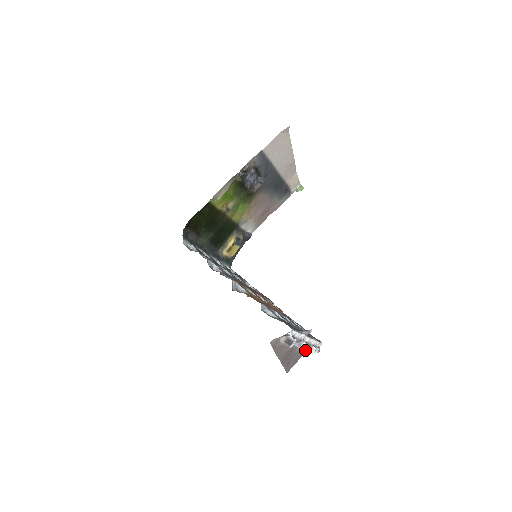
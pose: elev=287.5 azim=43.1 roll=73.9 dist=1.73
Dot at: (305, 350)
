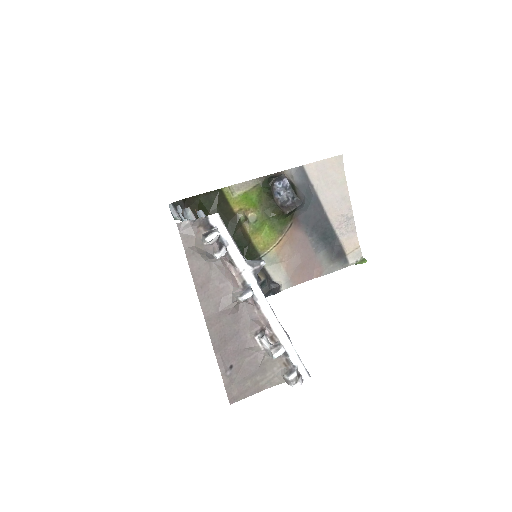
Dot at: (262, 340)
